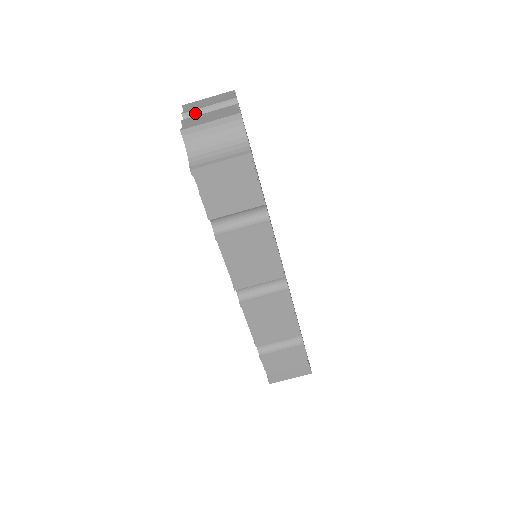
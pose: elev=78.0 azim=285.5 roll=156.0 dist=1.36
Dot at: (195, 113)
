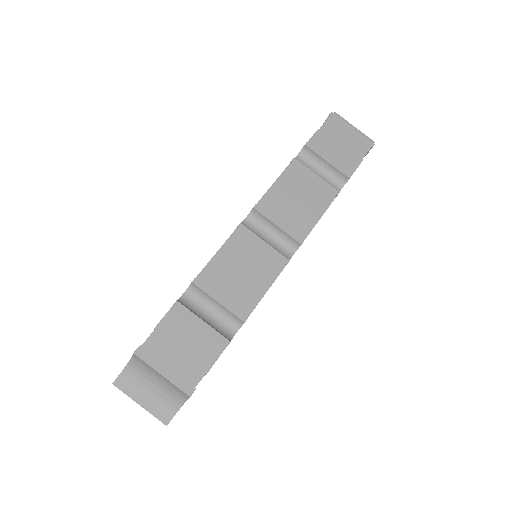
Dot at: occluded
